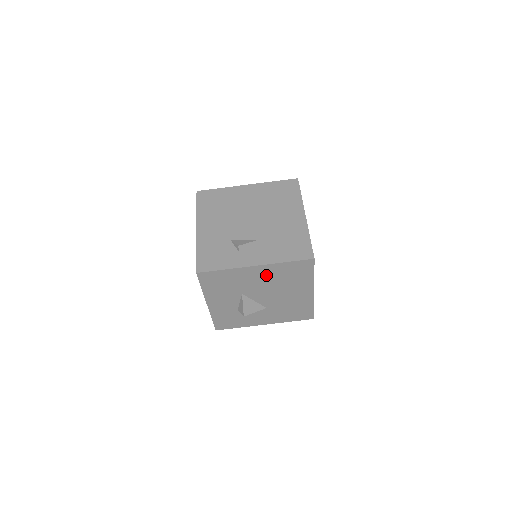
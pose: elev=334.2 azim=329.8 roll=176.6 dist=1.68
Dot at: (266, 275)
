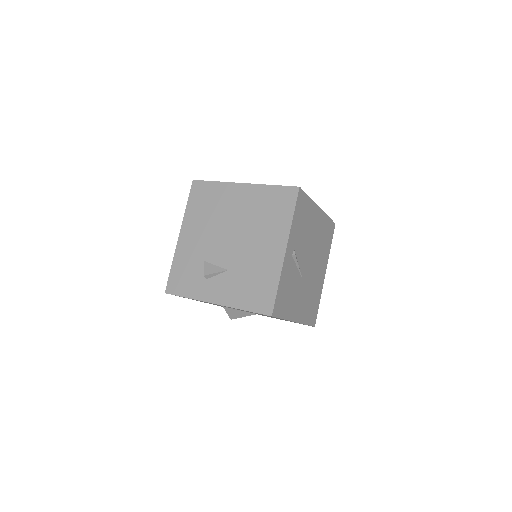
Dot at: occluded
